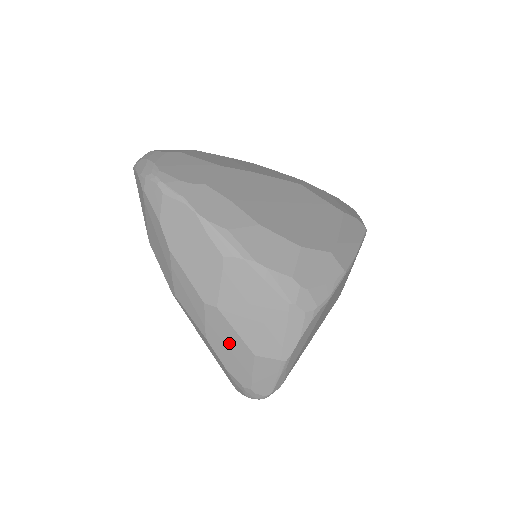
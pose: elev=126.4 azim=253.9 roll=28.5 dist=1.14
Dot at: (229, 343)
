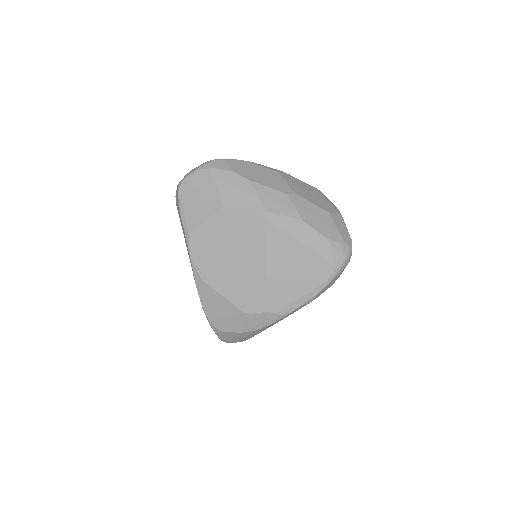
Dot at: (314, 214)
